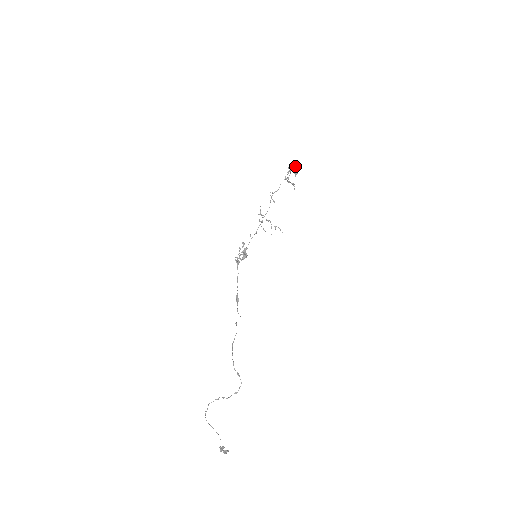
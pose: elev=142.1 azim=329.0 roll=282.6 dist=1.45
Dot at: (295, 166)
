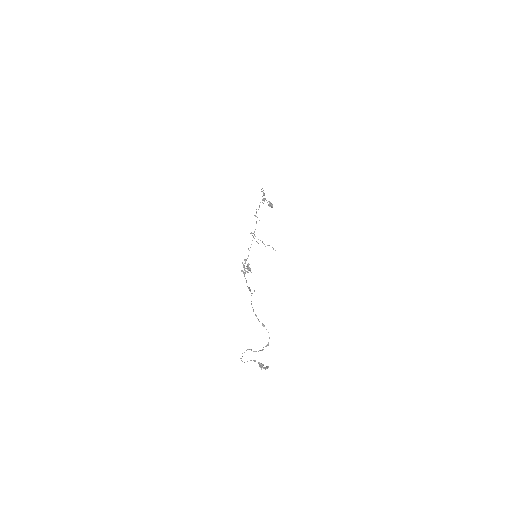
Dot at: occluded
